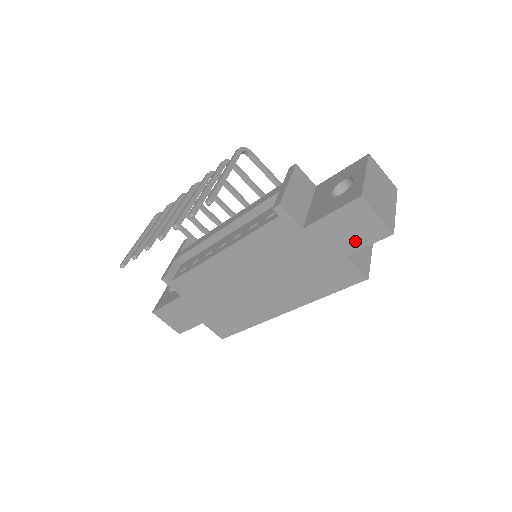
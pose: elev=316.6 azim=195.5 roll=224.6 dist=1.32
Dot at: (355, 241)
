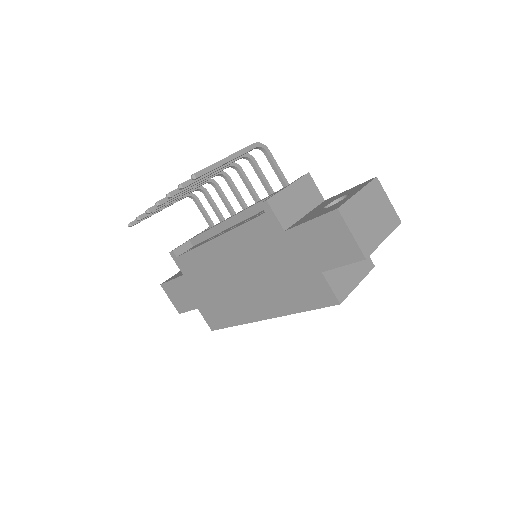
Dot at: (330, 257)
